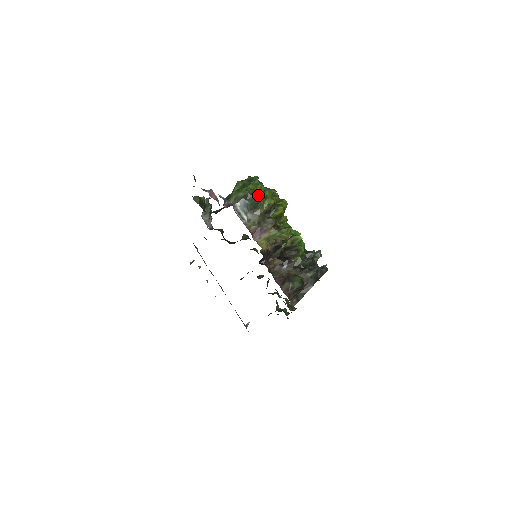
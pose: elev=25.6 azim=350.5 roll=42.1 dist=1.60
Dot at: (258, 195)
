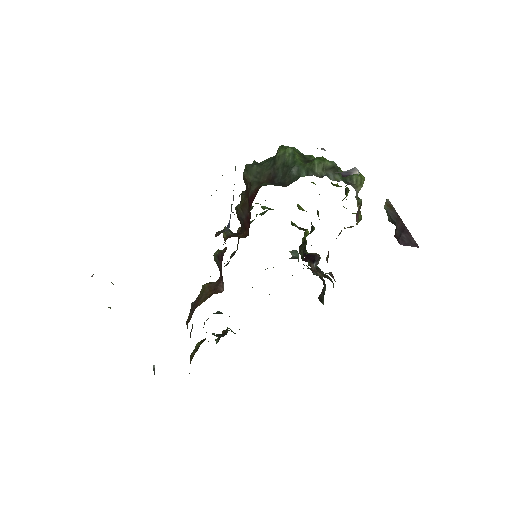
Dot at: occluded
